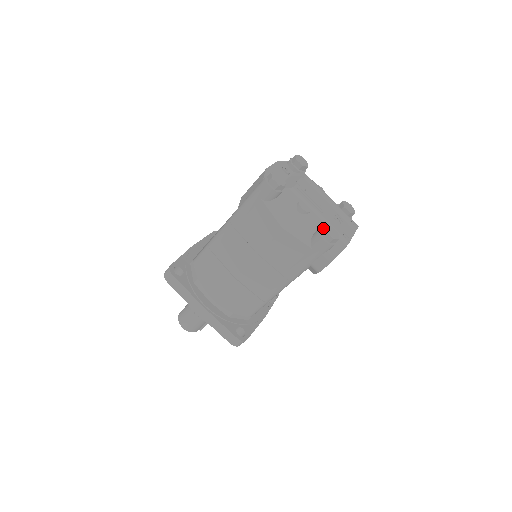
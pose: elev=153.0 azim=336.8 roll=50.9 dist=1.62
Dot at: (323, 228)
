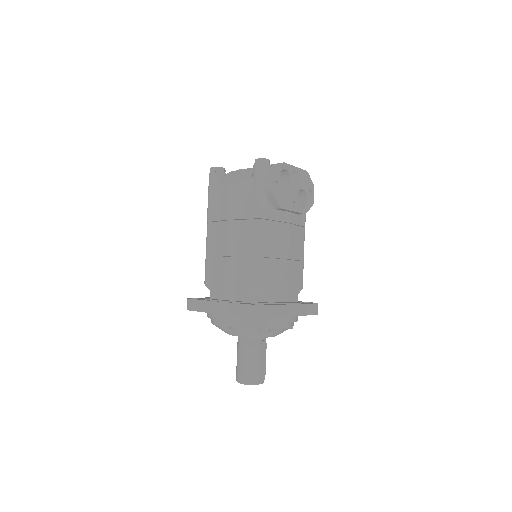
Dot at: occluded
